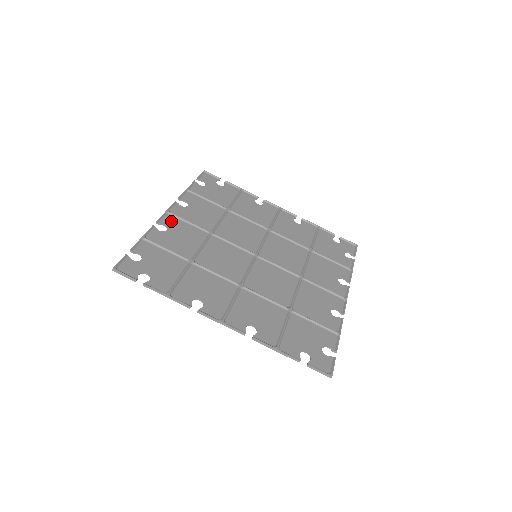
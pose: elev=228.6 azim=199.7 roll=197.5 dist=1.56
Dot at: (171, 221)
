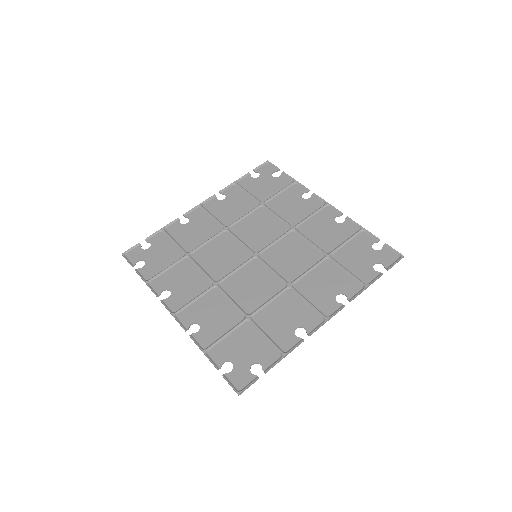
Dot at: (197, 214)
